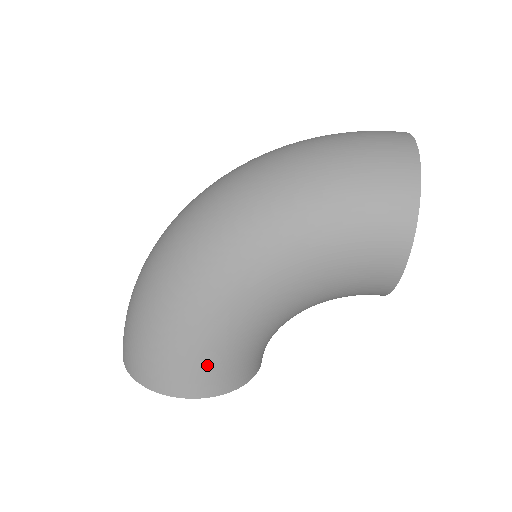
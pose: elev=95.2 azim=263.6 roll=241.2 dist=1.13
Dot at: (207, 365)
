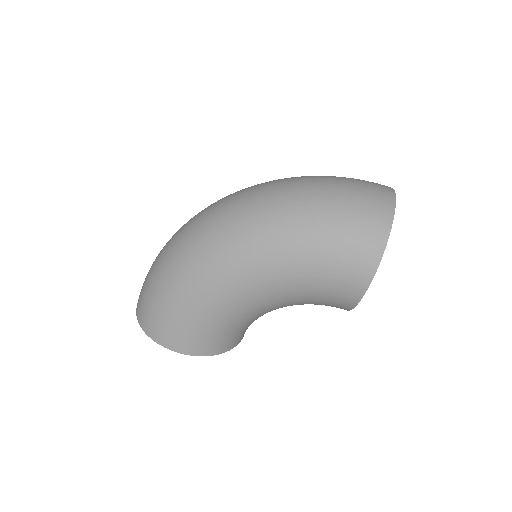
Dot at: (200, 332)
